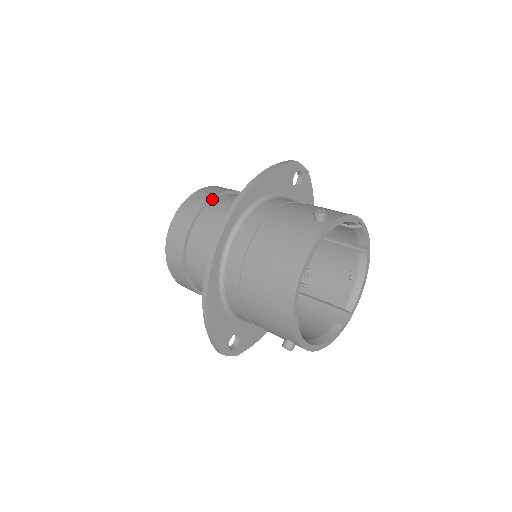
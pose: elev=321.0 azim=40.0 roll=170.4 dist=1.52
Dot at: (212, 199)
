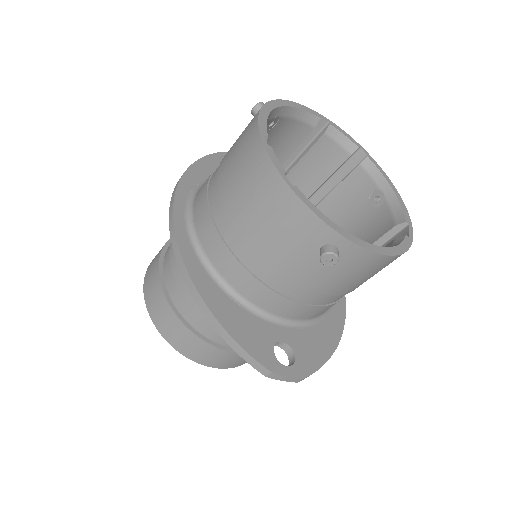
Dot at: occluded
